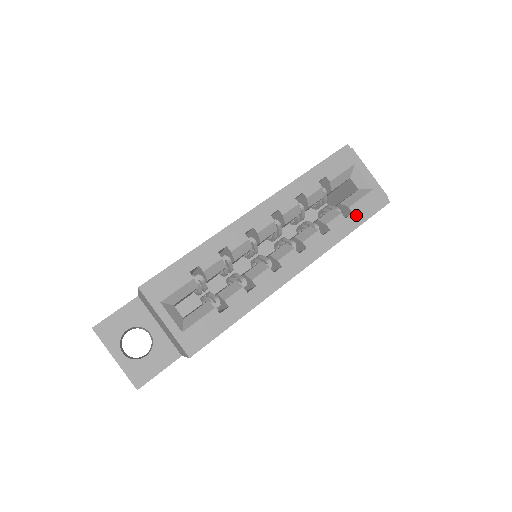
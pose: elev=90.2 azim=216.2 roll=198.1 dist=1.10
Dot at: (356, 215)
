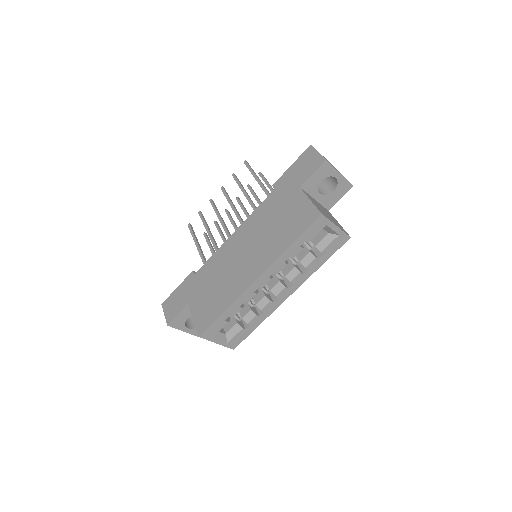
Dot at: (326, 255)
